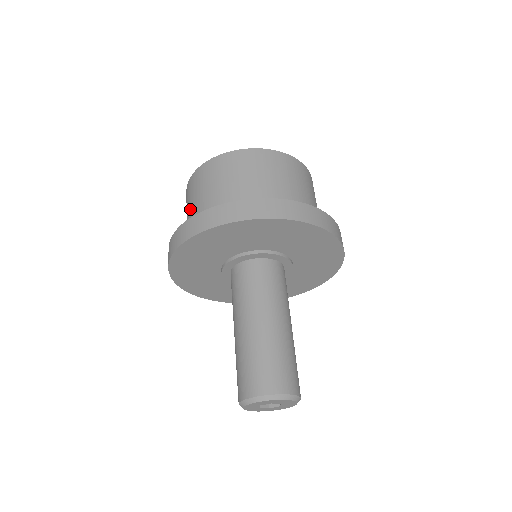
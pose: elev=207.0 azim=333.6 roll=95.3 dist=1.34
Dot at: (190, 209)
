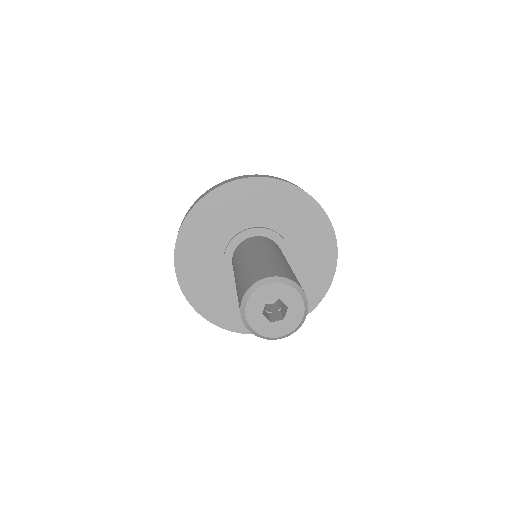
Dot at: occluded
